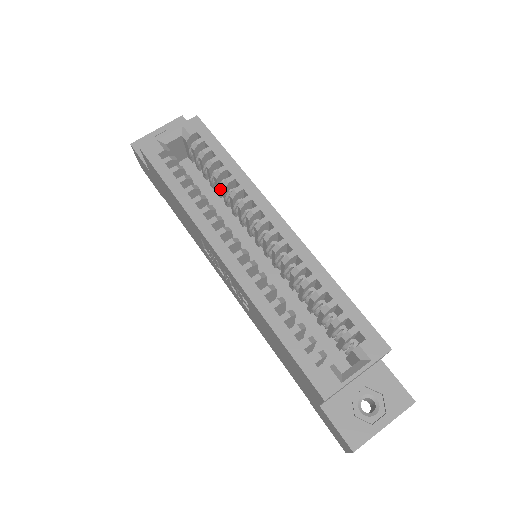
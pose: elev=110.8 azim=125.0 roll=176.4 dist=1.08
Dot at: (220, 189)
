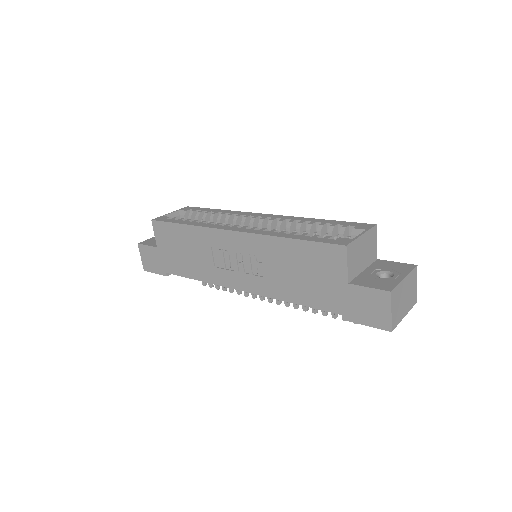
Dot at: occluded
